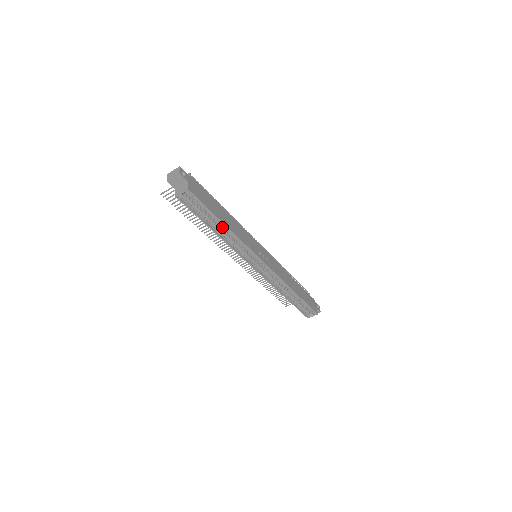
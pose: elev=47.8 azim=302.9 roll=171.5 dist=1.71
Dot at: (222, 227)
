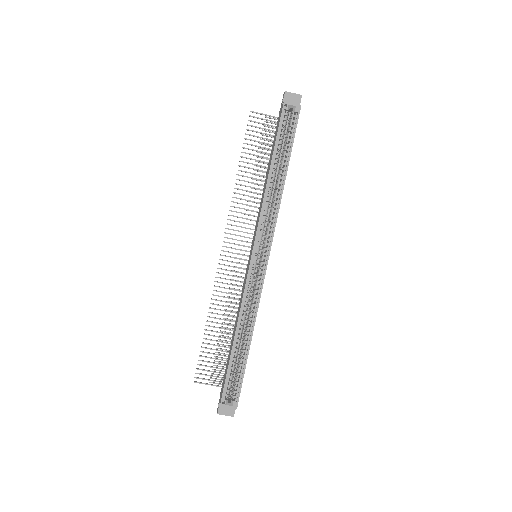
Dot at: (279, 176)
